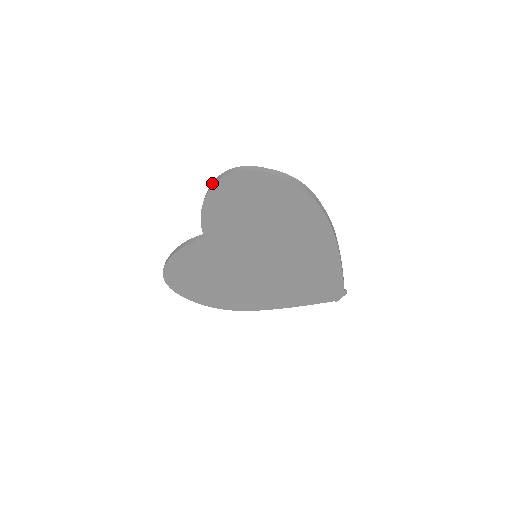
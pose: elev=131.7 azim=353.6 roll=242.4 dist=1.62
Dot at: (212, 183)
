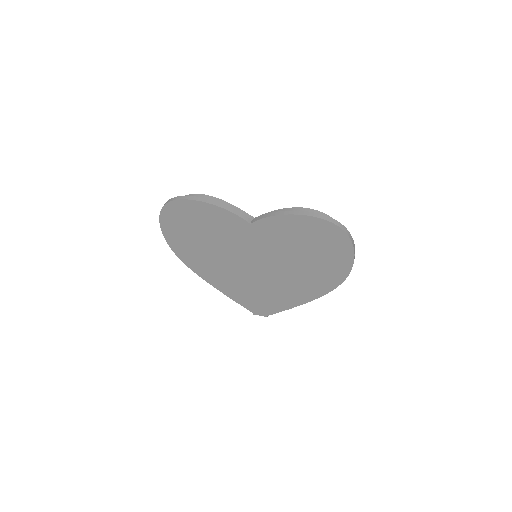
Dot at: (316, 214)
